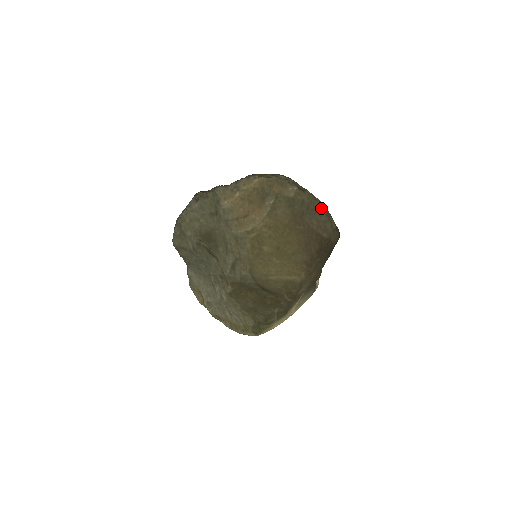
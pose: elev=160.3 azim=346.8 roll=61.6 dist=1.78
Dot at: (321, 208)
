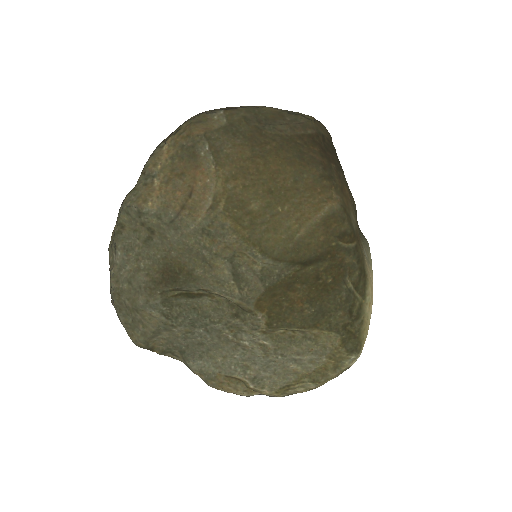
Dot at: (274, 112)
